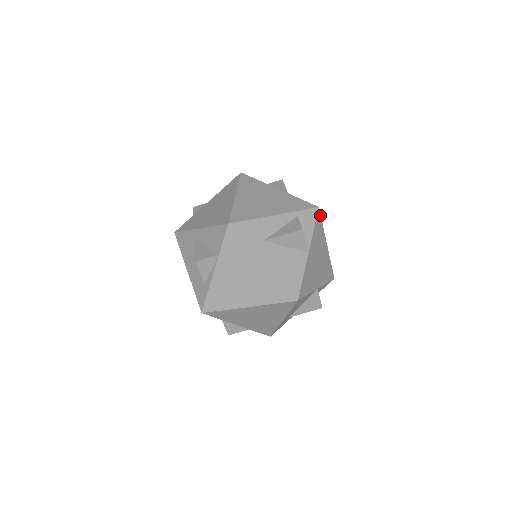
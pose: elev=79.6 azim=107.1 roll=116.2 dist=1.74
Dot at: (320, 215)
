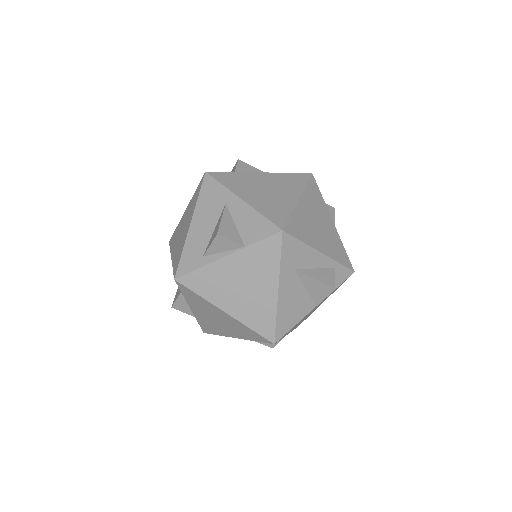
Dot at: occluded
